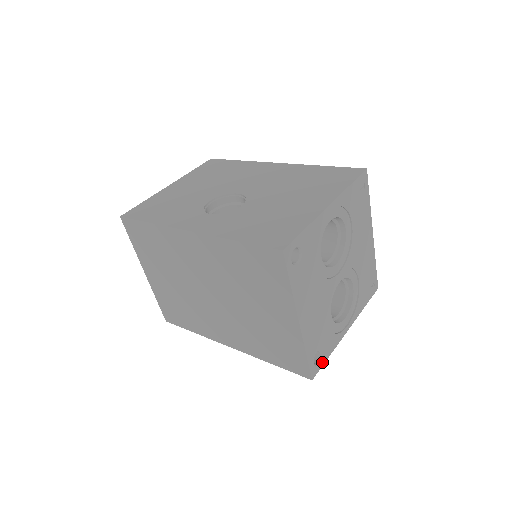
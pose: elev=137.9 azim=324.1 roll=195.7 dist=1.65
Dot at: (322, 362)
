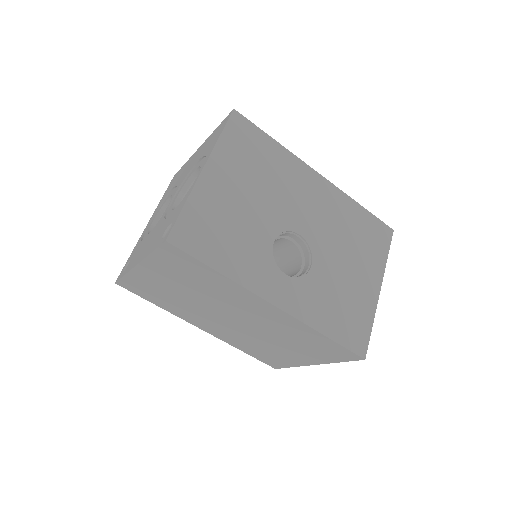
Dot at: occluded
